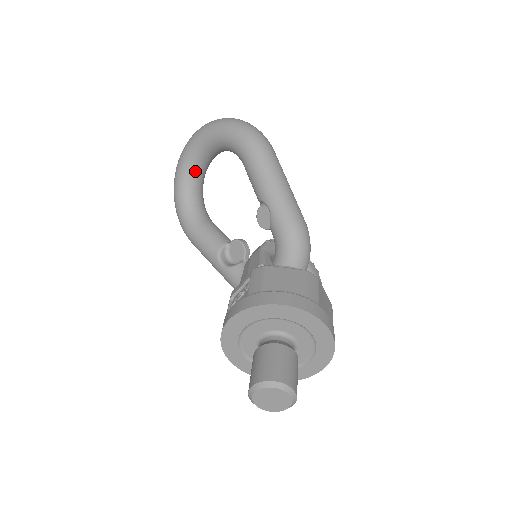
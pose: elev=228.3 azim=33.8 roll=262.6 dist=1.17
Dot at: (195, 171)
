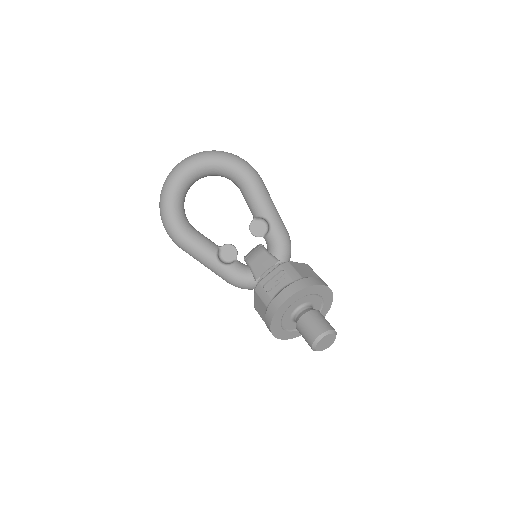
Dot at: (187, 188)
